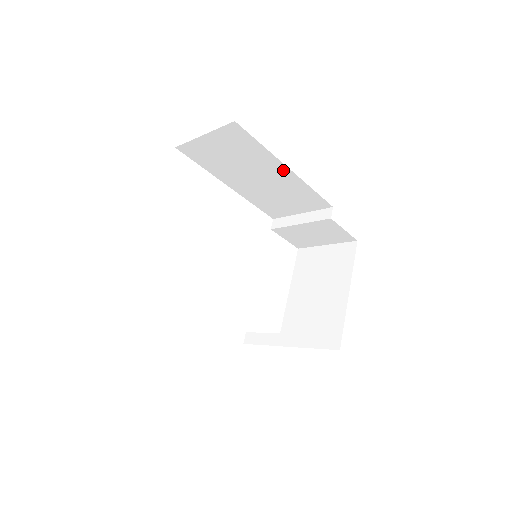
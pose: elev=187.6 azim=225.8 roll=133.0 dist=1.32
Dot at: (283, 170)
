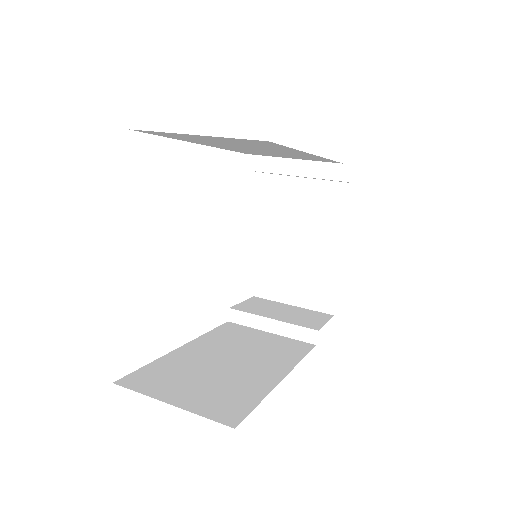
Dot at: (303, 153)
